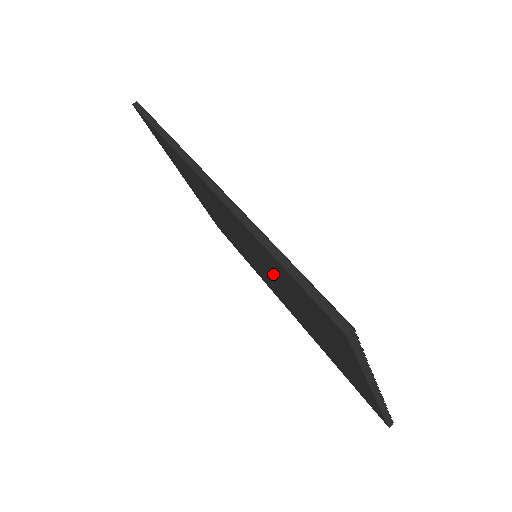
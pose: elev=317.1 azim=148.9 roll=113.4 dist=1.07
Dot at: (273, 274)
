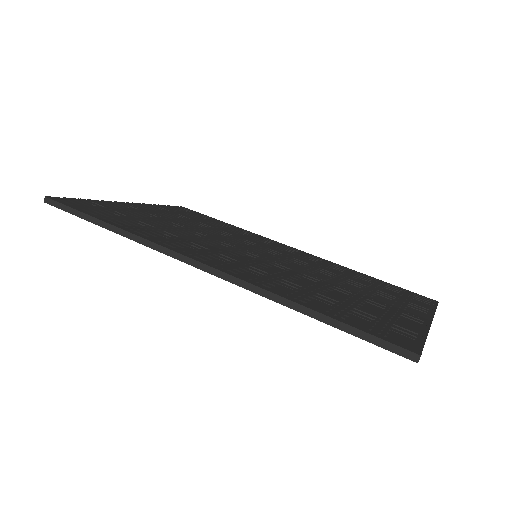
Dot at: occluded
